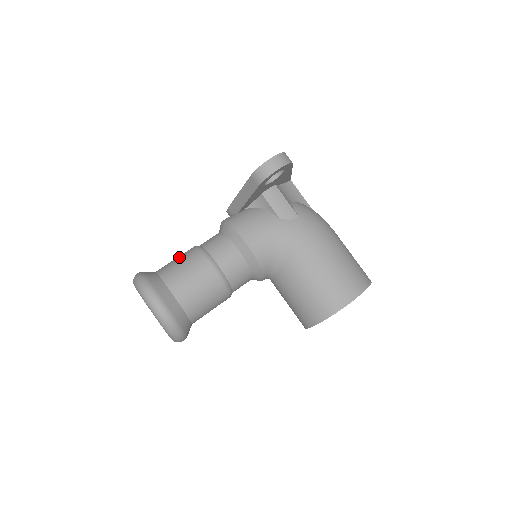
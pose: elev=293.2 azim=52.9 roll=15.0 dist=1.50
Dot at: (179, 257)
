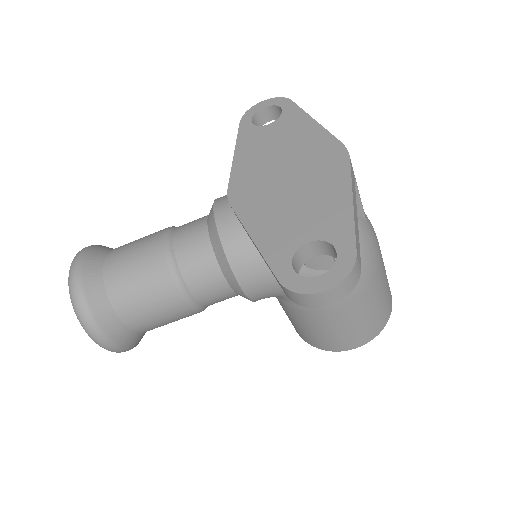
Dot at: (139, 268)
